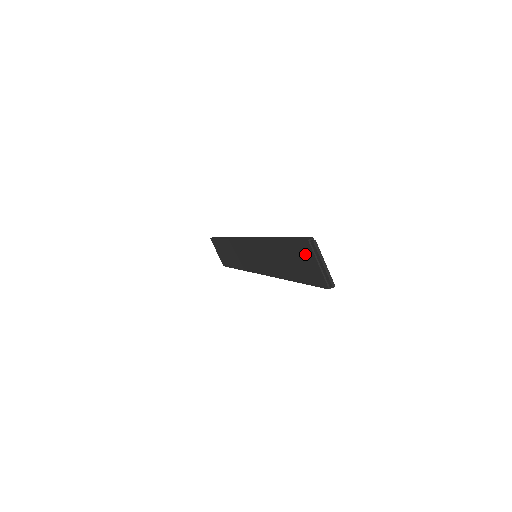
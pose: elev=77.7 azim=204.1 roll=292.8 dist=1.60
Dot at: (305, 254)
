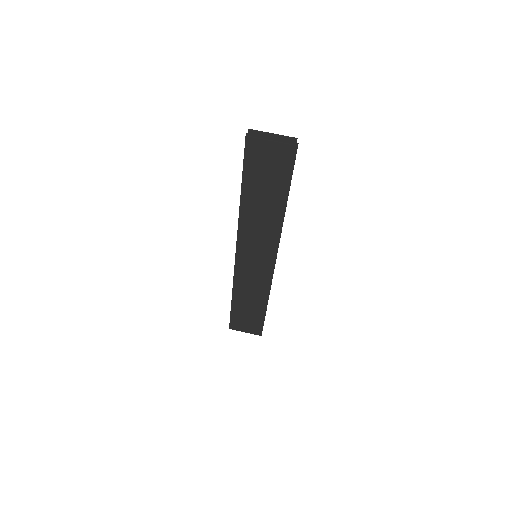
Dot at: (259, 155)
